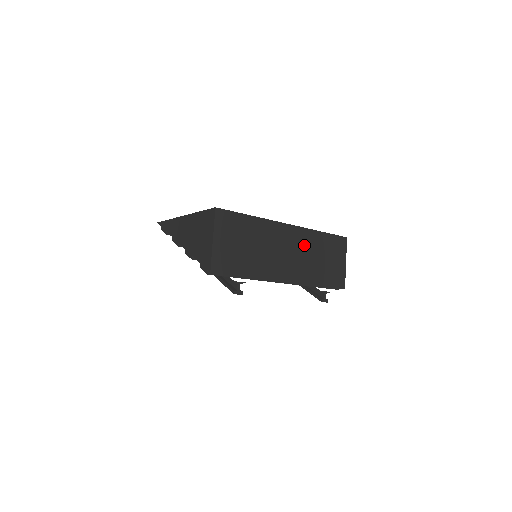
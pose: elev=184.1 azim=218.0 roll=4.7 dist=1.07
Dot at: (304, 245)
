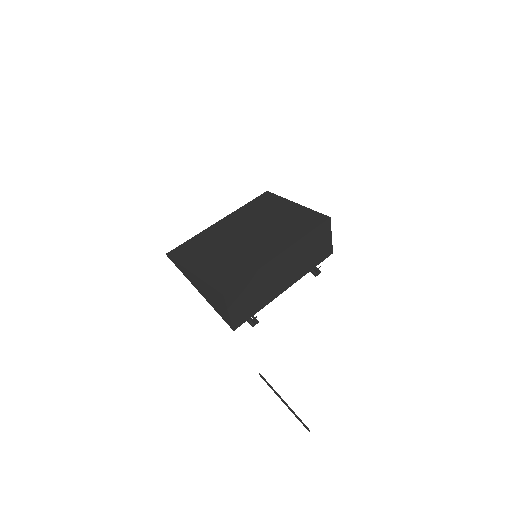
Dot at: (296, 255)
